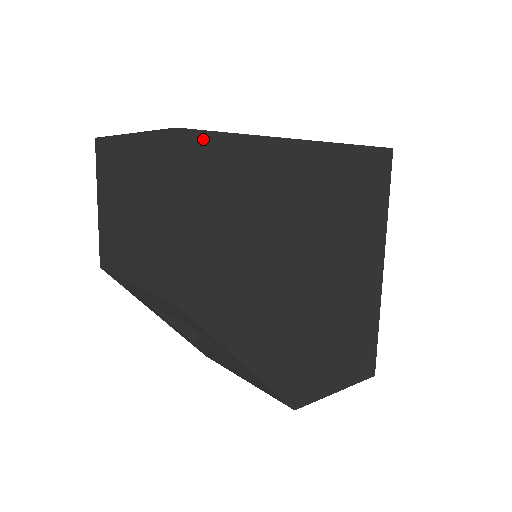
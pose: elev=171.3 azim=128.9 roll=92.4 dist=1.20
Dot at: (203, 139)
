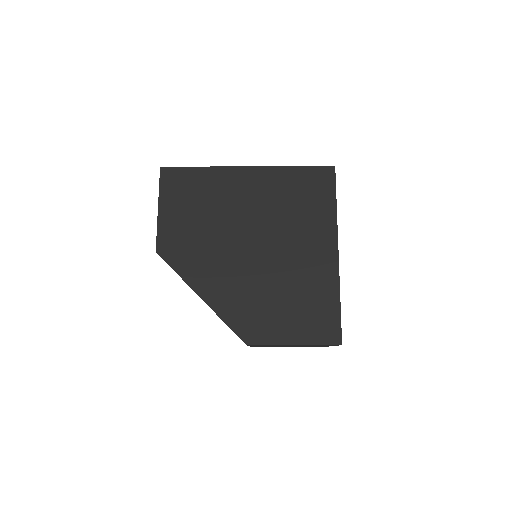
Dot at: (175, 171)
